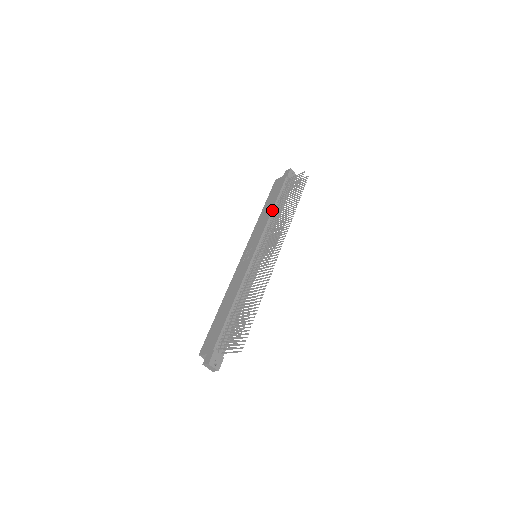
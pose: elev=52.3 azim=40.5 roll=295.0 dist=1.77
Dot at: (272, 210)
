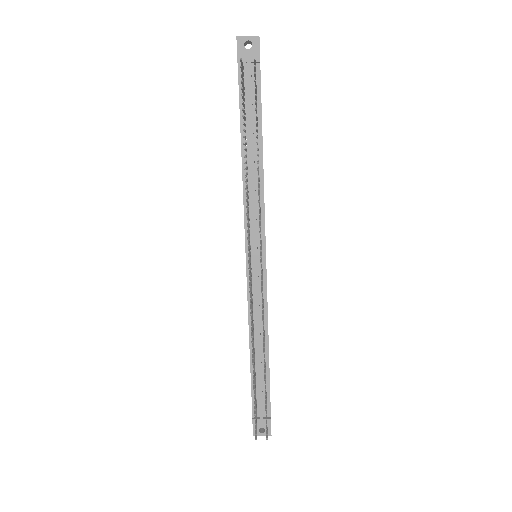
Dot at: (242, 162)
